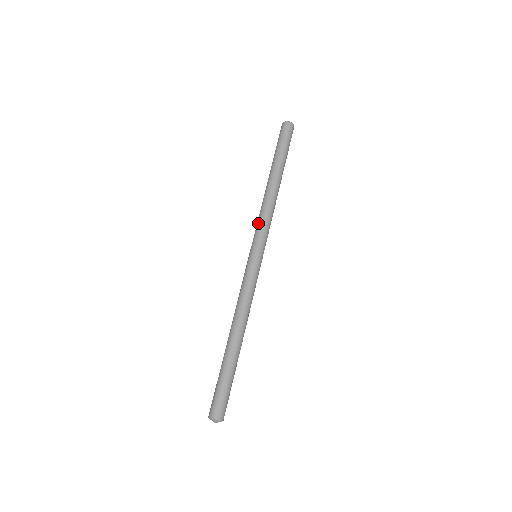
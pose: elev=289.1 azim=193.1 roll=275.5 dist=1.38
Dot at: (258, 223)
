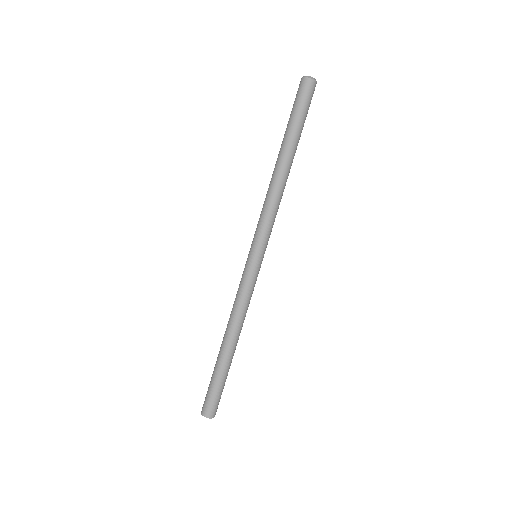
Dot at: (263, 220)
